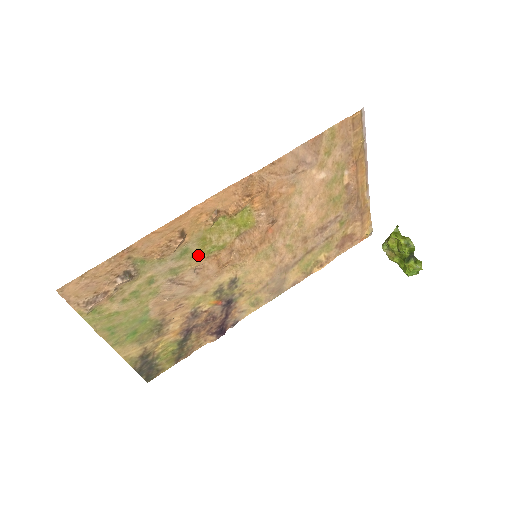
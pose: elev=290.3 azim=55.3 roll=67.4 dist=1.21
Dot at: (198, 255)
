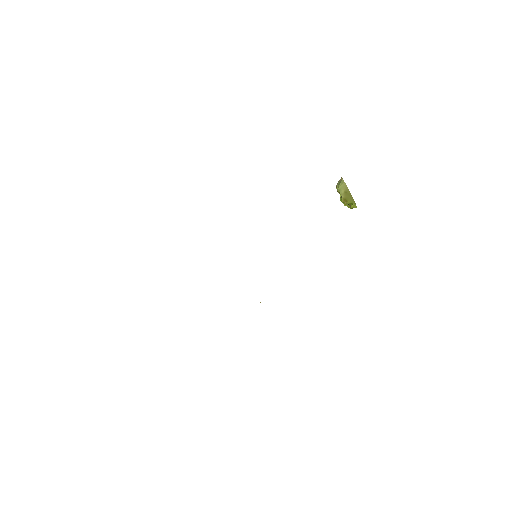
Dot at: occluded
